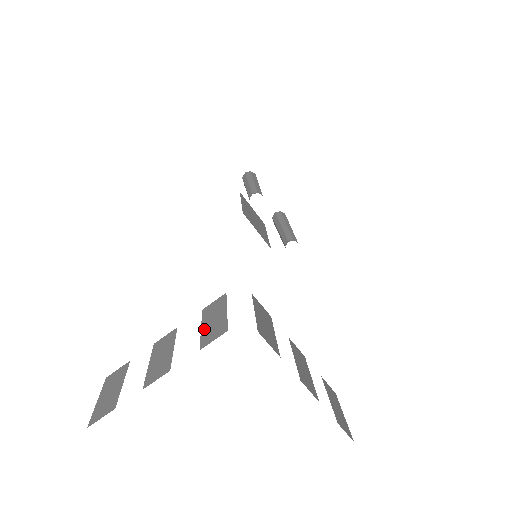
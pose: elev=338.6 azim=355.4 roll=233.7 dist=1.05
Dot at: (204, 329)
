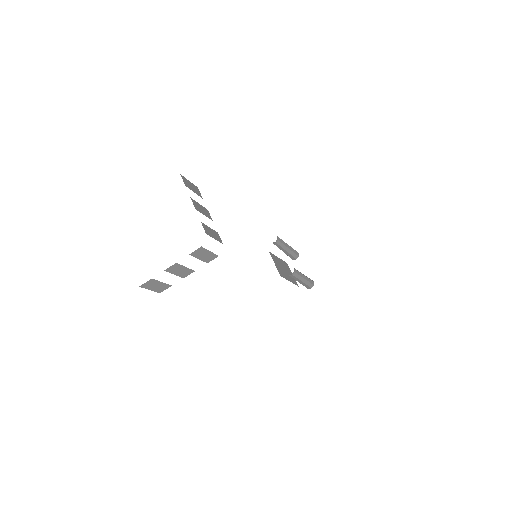
Dot at: occluded
